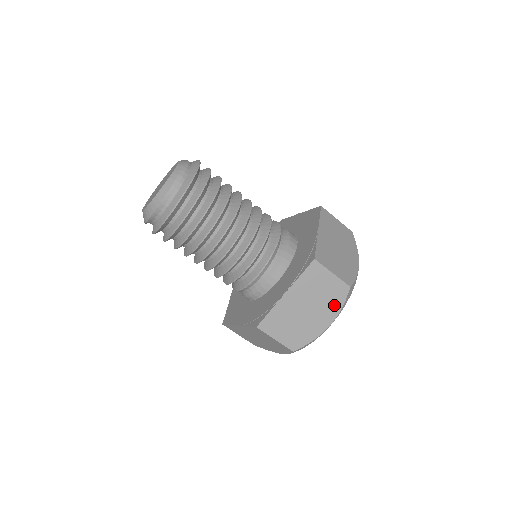
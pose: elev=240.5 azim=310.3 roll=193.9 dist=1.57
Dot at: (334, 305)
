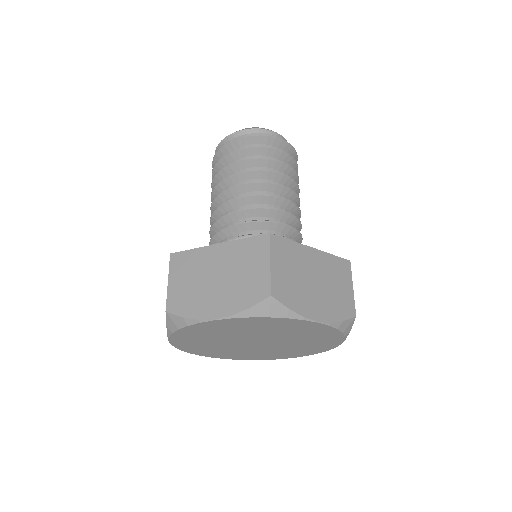
Dot at: (335, 311)
